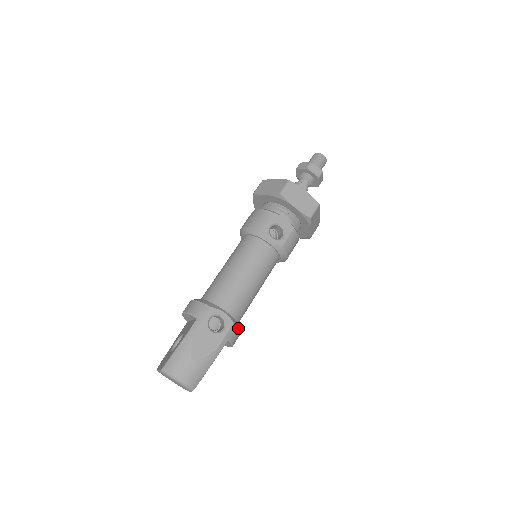
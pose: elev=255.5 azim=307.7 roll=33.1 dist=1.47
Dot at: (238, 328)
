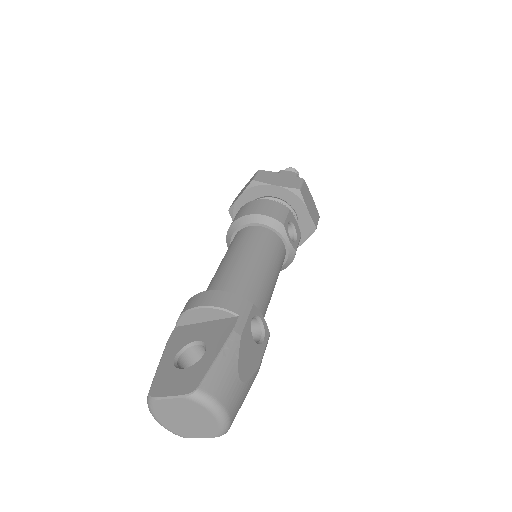
Dot at: occluded
